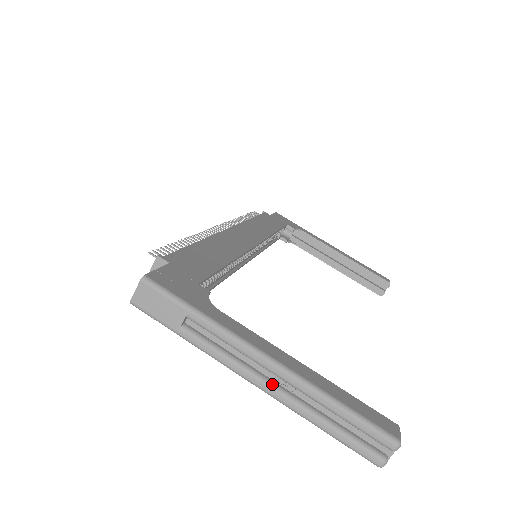
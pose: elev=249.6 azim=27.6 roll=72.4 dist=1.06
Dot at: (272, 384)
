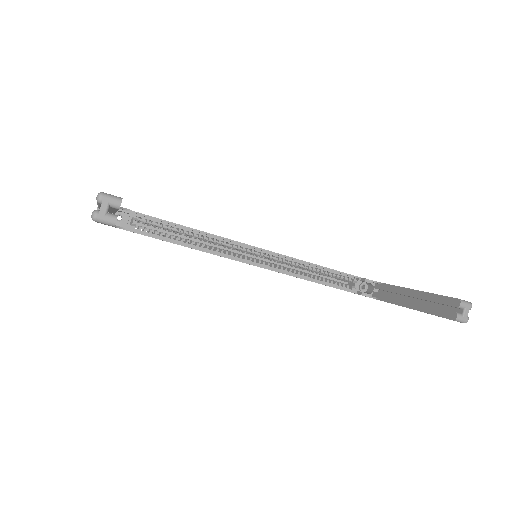
Dot at: occluded
